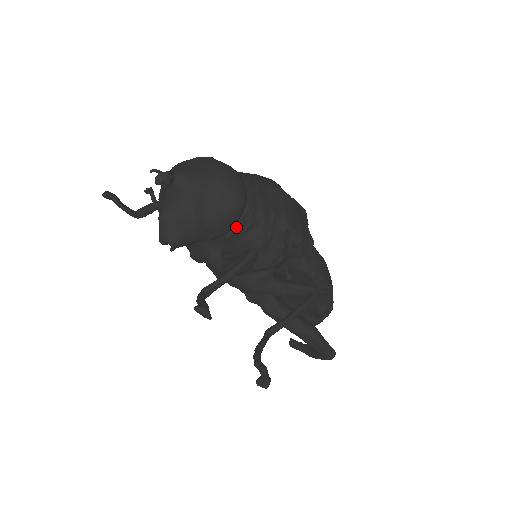
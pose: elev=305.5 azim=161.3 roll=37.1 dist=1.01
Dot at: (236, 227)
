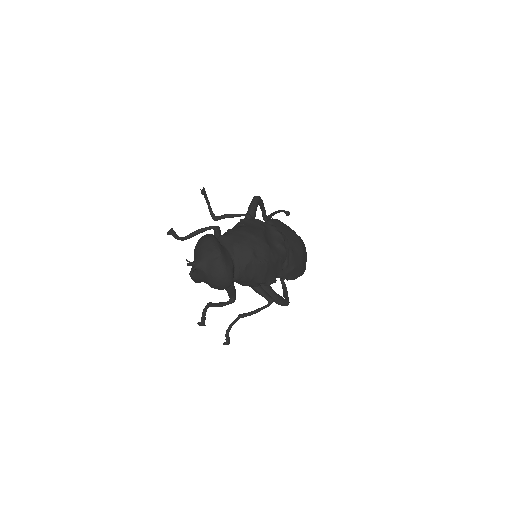
Dot at: occluded
